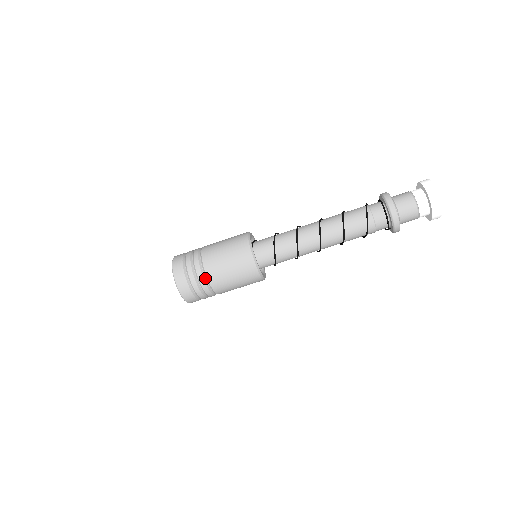
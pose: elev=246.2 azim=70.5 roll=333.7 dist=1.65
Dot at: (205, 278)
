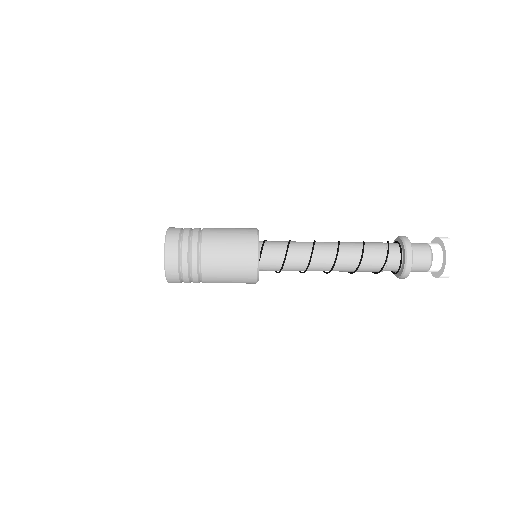
Dot at: occluded
